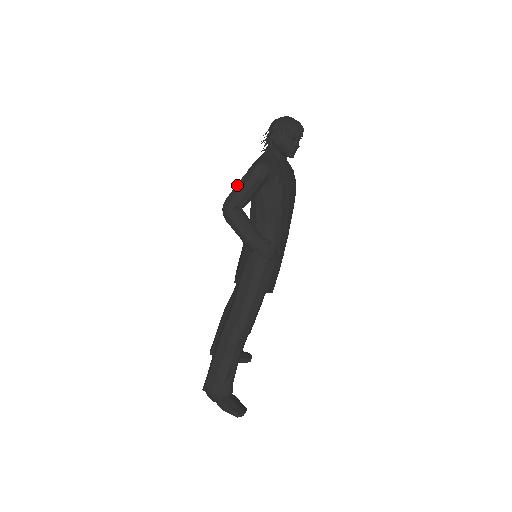
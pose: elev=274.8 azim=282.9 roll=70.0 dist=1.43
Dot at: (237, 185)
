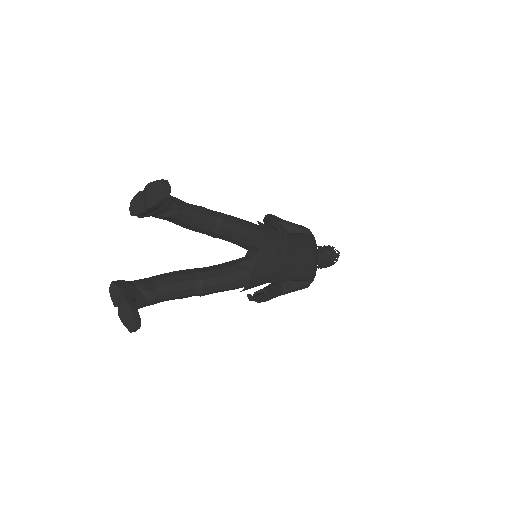
Dot at: occluded
